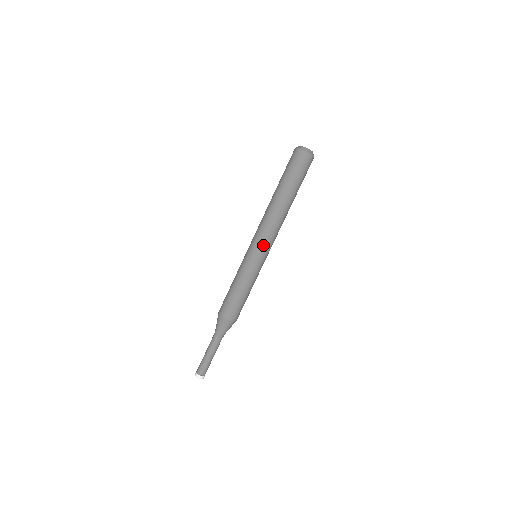
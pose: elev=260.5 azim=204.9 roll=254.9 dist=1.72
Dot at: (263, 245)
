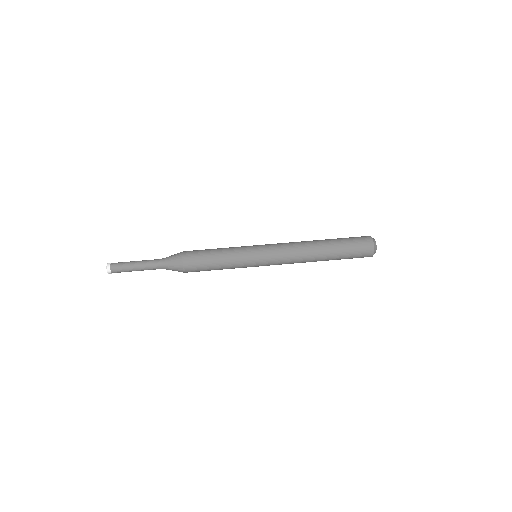
Dot at: (272, 261)
